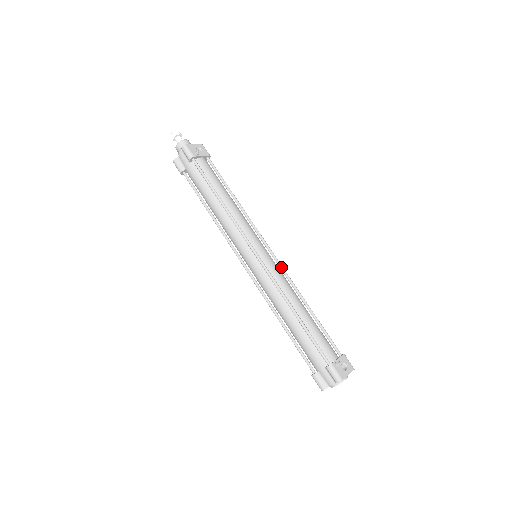
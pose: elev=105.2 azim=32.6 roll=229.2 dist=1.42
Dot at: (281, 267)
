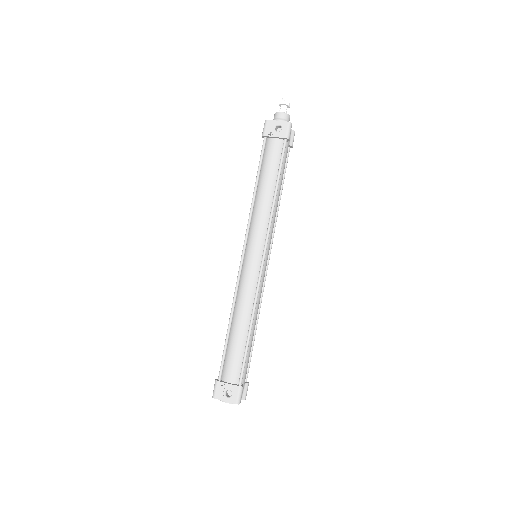
Dot at: (258, 280)
